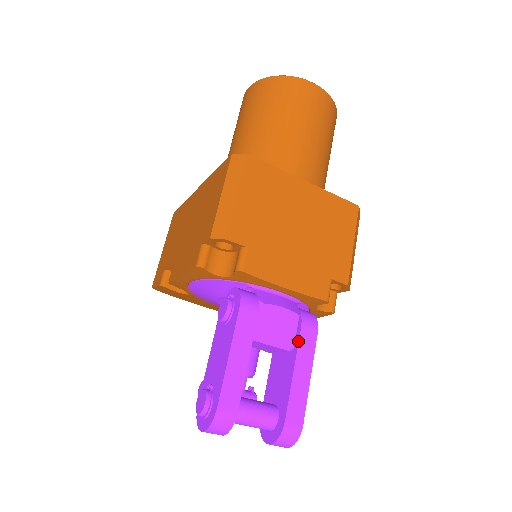
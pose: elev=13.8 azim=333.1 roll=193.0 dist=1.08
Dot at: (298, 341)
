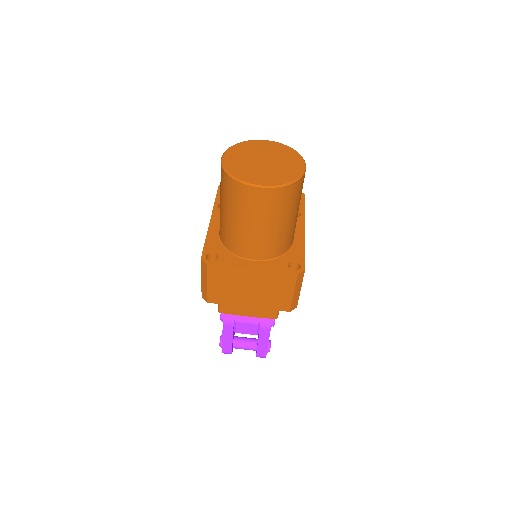
Dot at: (259, 333)
